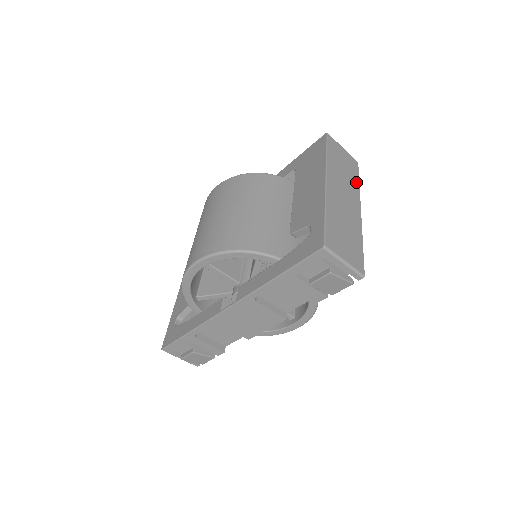
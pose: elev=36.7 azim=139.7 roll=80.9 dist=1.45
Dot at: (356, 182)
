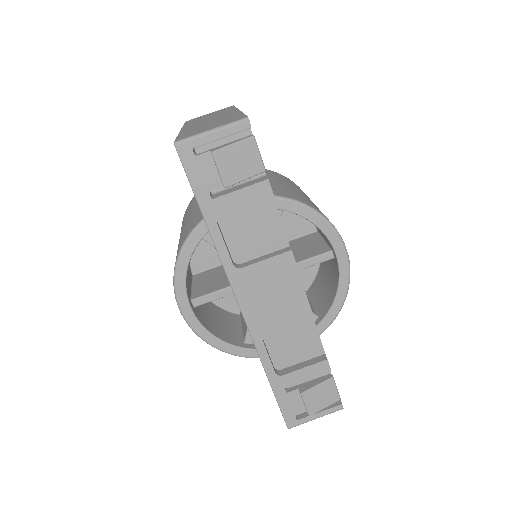
Dot at: (230, 109)
